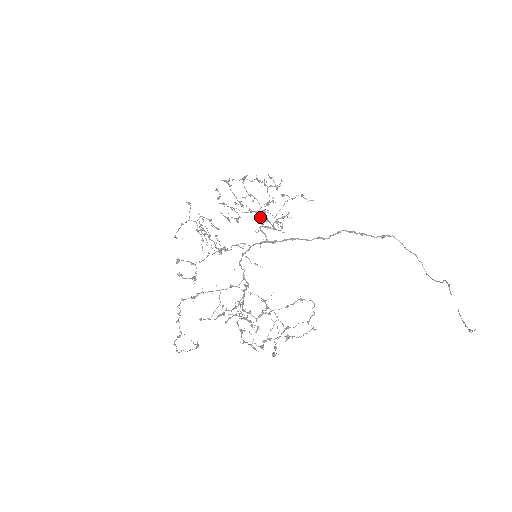
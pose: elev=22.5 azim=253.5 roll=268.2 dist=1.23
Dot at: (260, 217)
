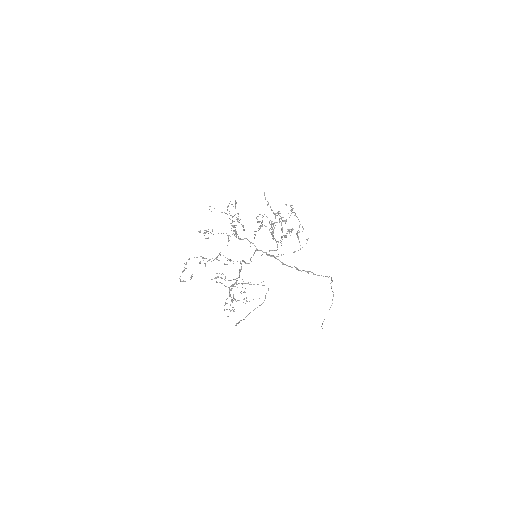
Dot at: occluded
